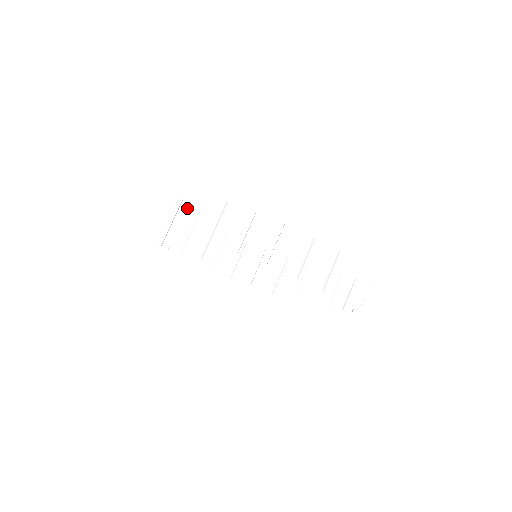
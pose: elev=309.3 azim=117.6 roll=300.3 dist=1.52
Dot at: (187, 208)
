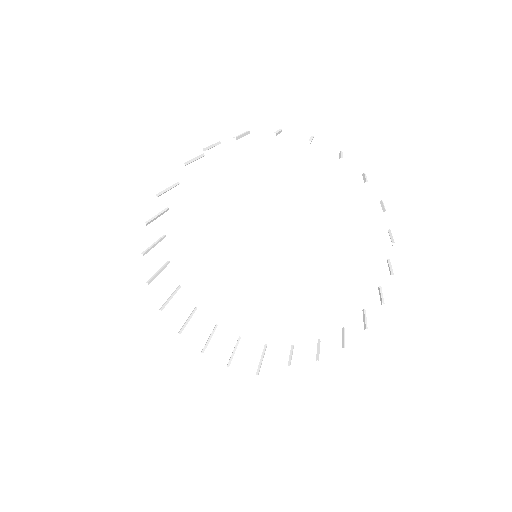
Dot at: (199, 156)
